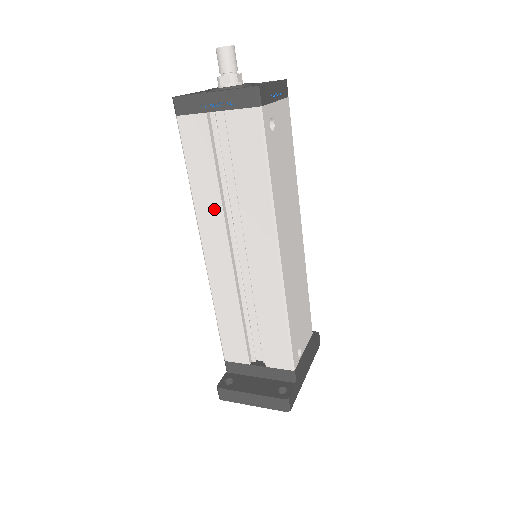
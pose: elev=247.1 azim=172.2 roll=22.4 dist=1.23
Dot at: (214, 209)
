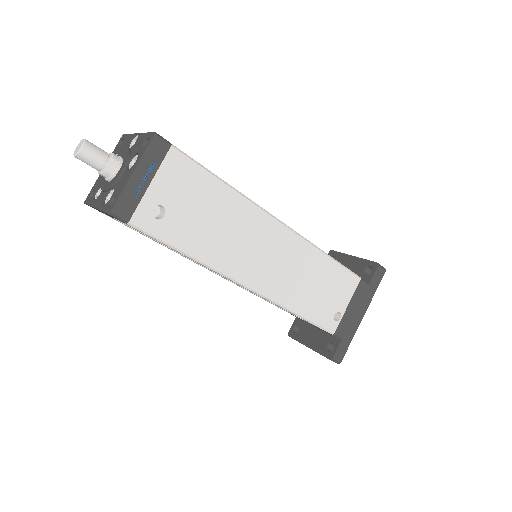
Dot at: occluded
